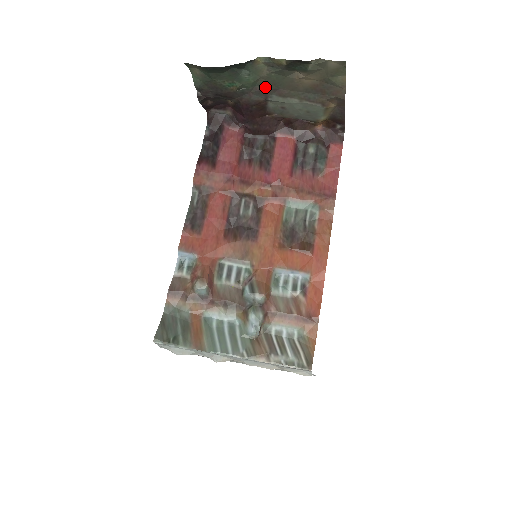
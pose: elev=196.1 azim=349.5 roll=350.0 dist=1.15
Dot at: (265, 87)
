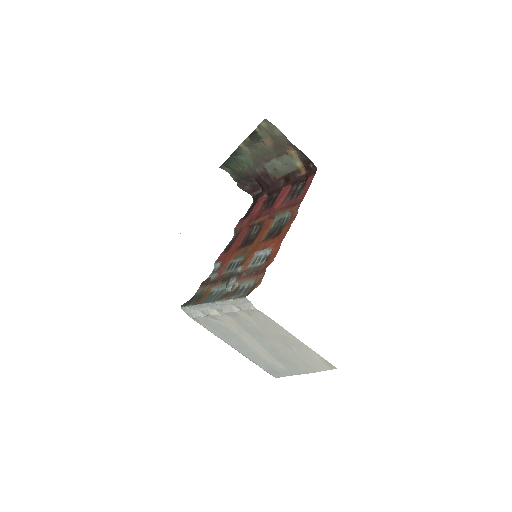
Dot at: (257, 160)
